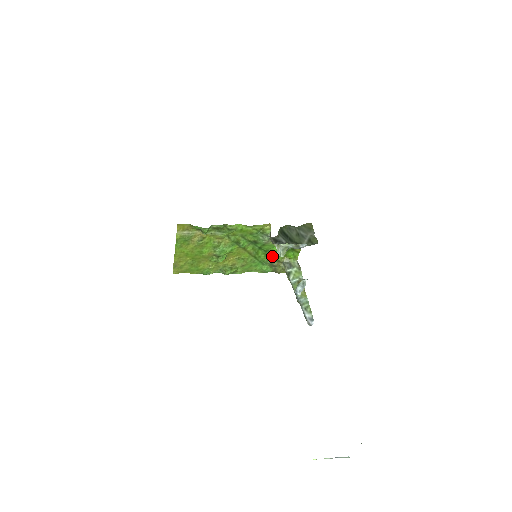
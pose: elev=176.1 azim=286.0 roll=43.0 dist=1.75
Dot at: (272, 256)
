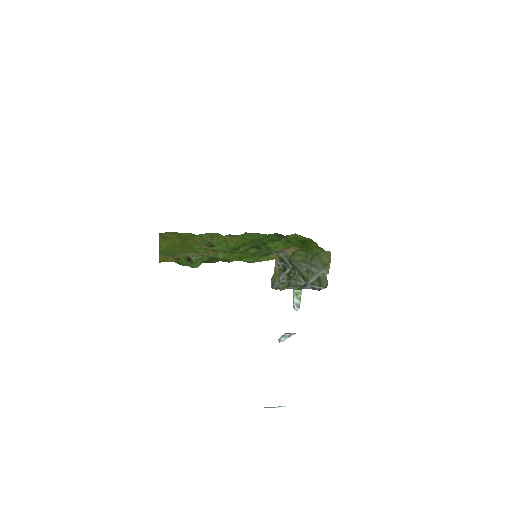
Dot at: (279, 237)
